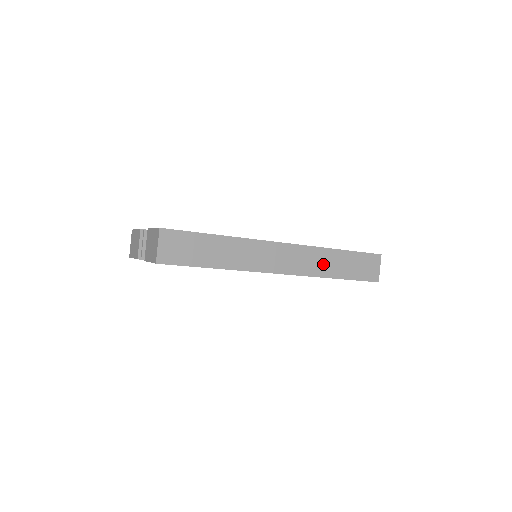
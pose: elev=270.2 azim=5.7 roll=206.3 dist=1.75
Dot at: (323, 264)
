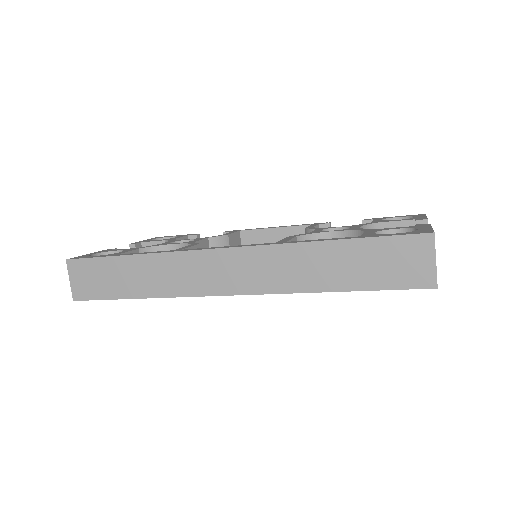
Dot at: (300, 270)
